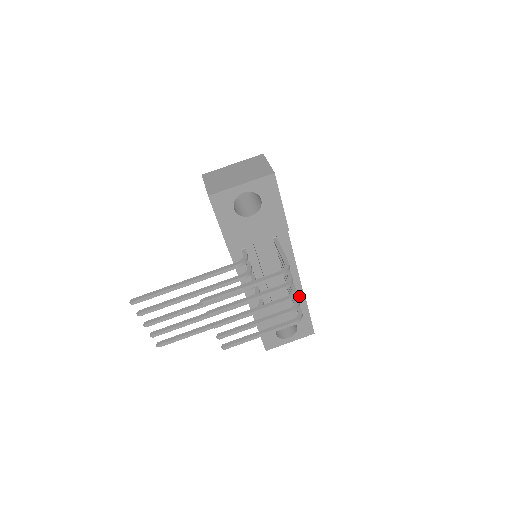
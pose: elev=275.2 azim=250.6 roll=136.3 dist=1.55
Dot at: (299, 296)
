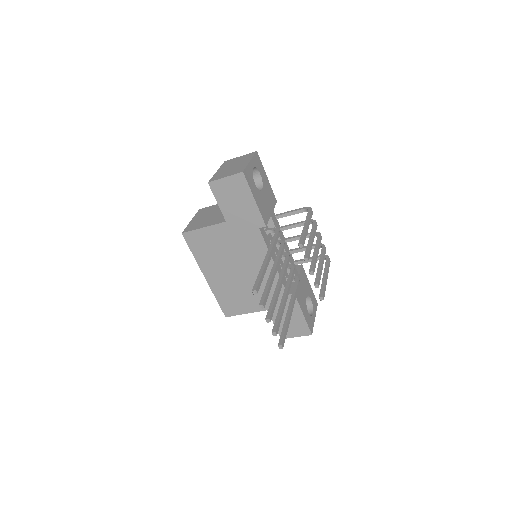
Dot at: (299, 267)
